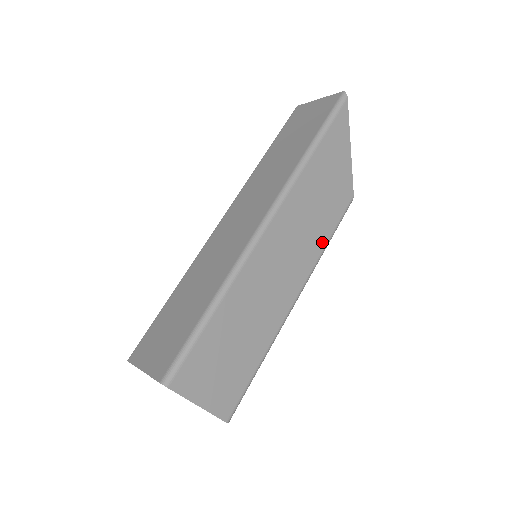
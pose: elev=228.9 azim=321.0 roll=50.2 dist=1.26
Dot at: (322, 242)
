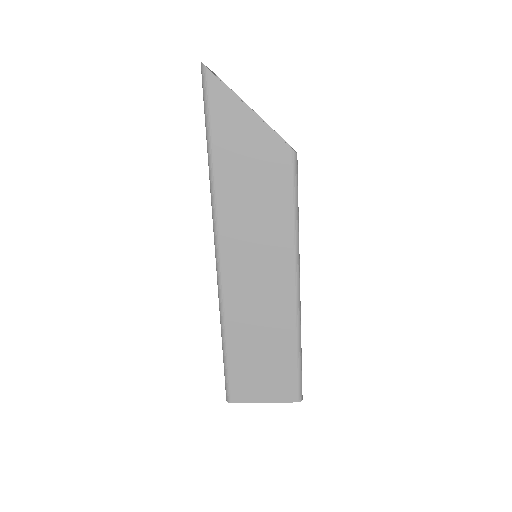
Dot at: (286, 222)
